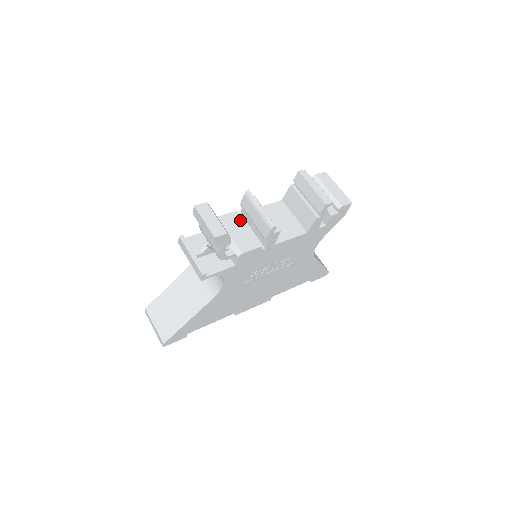
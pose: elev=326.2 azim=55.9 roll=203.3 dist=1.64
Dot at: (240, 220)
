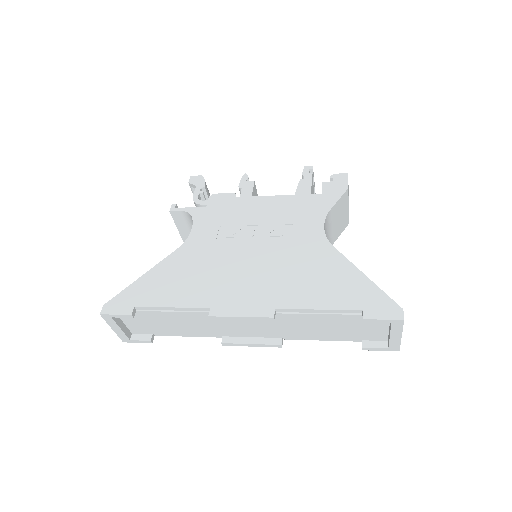
Dot at: occluded
